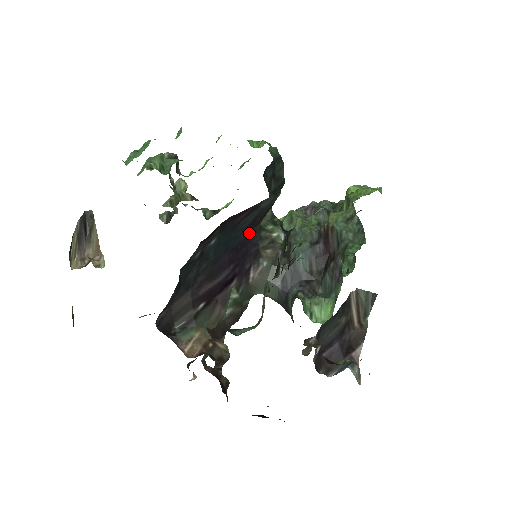
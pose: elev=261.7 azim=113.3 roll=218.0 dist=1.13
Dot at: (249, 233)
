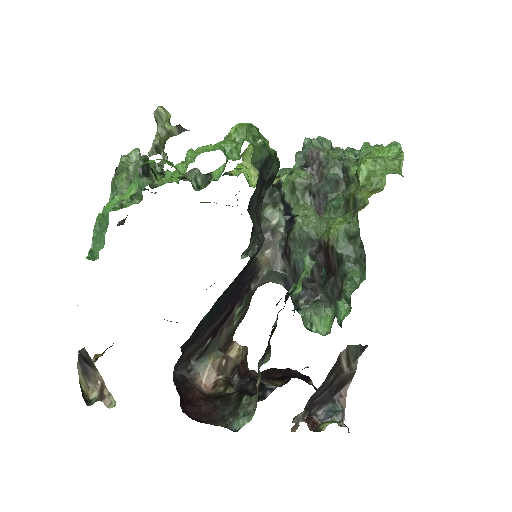
Dot at: (241, 276)
